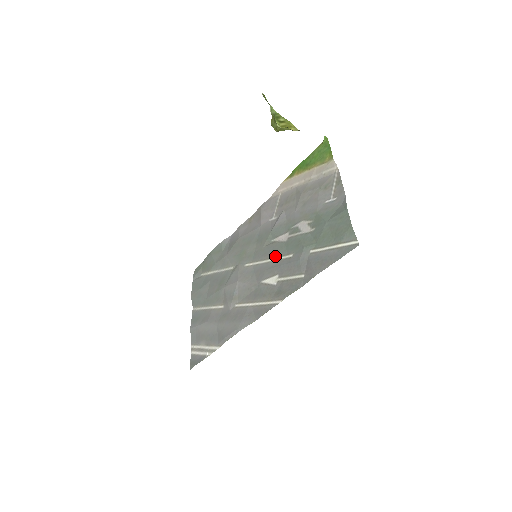
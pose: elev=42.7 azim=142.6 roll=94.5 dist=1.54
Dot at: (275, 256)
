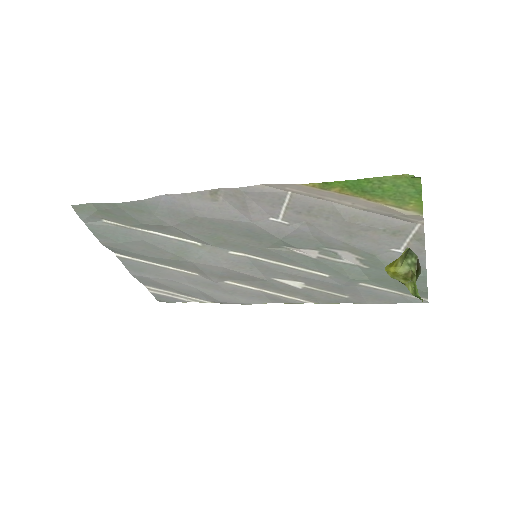
Dot at: (295, 265)
